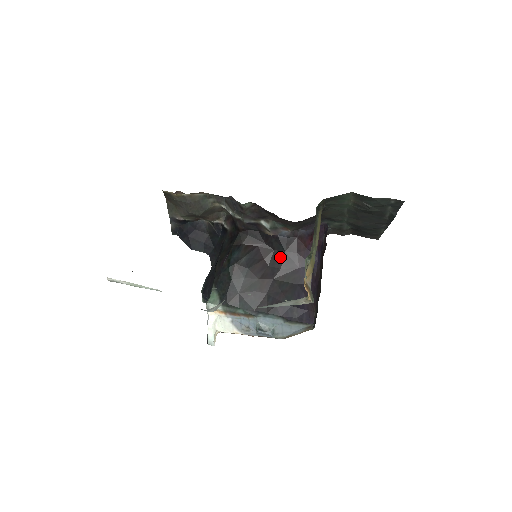
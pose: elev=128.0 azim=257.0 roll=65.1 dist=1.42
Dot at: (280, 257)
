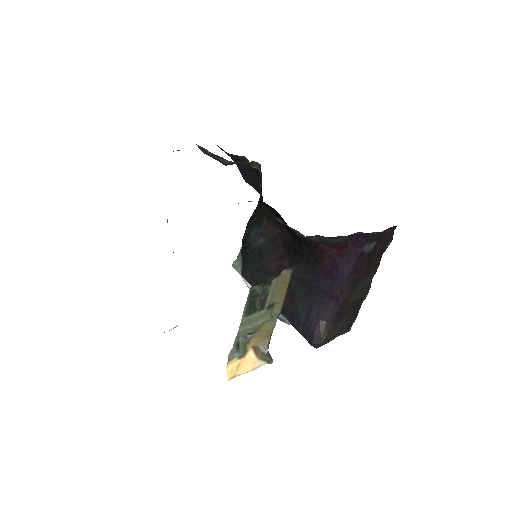
Dot at: (300, 254)
